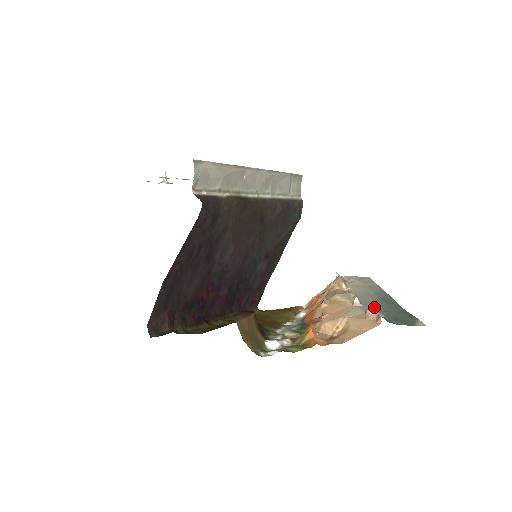
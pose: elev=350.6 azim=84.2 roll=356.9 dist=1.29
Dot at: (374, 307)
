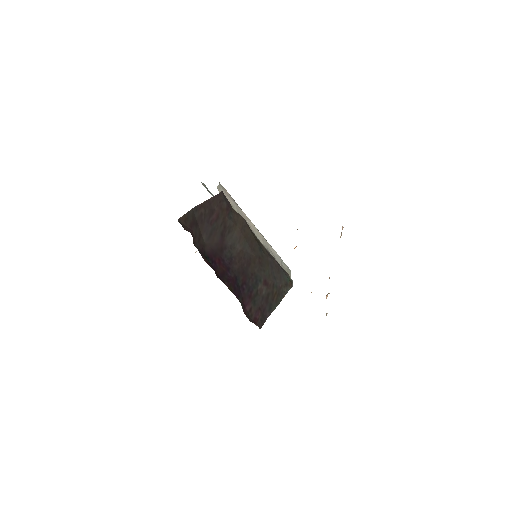
Dot at: occluded
